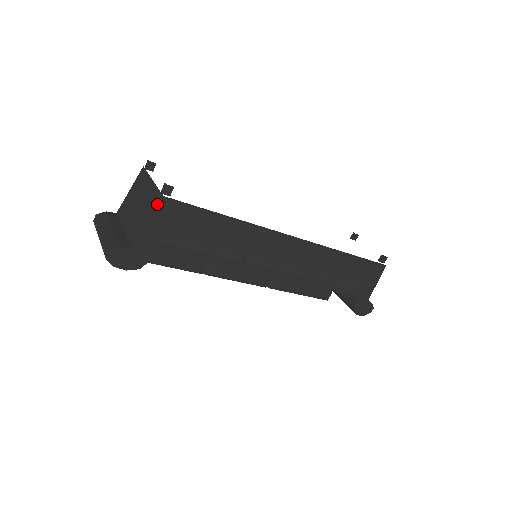
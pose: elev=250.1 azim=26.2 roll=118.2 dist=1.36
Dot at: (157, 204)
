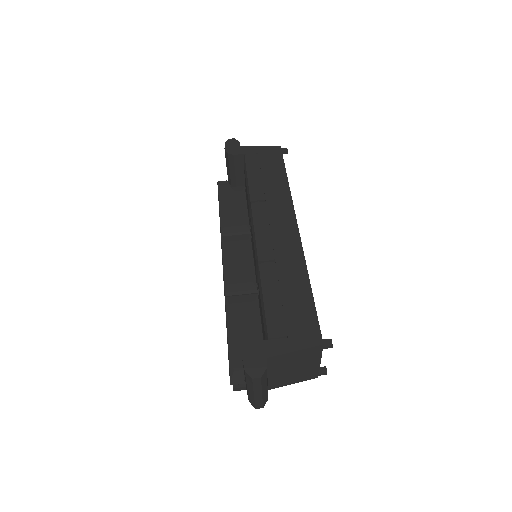
Dot at: (274, 147)
